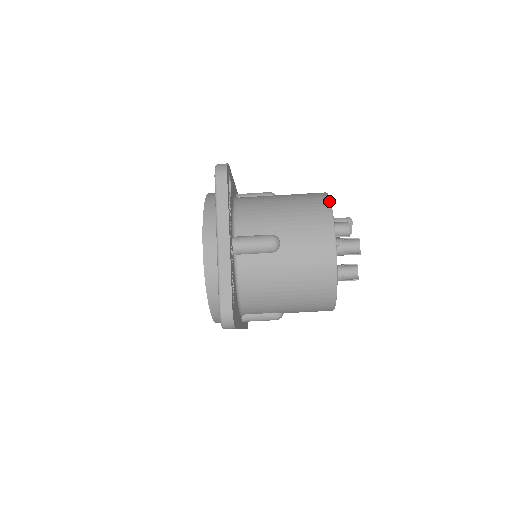
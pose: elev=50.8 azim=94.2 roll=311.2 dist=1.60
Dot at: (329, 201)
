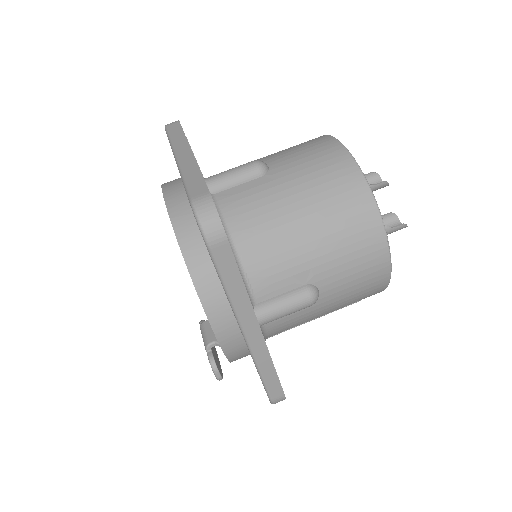
Dot at: occluded
